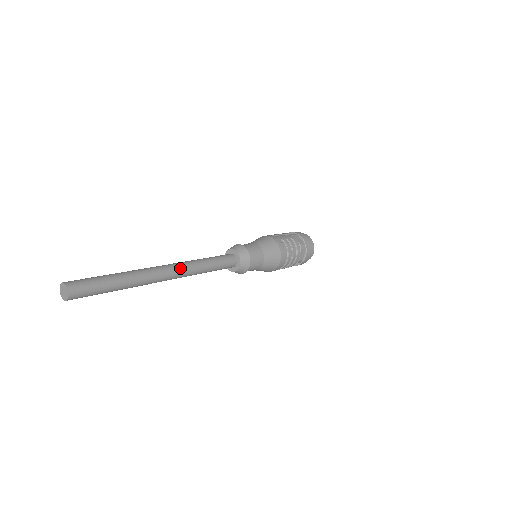
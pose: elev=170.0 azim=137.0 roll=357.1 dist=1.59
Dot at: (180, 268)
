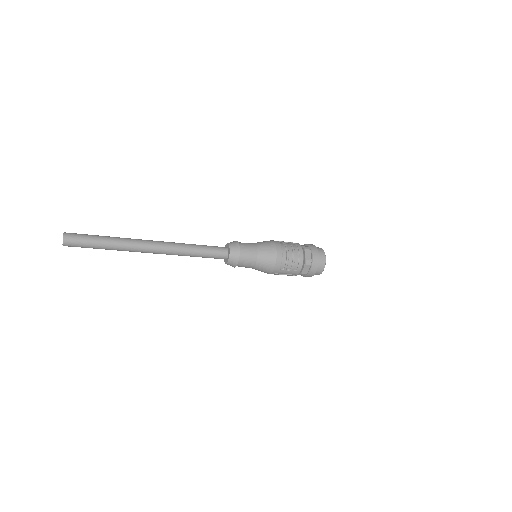
Dot at: (166, 242)
